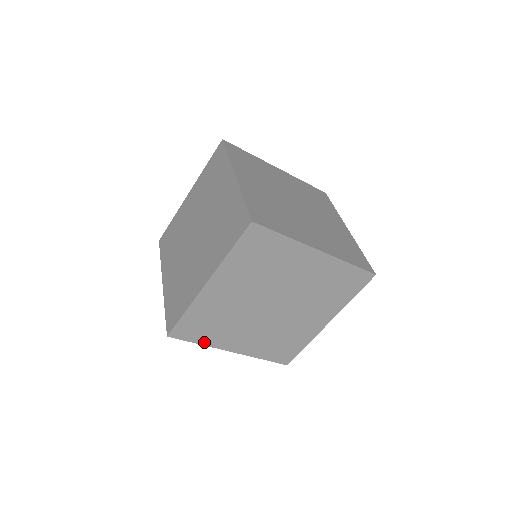
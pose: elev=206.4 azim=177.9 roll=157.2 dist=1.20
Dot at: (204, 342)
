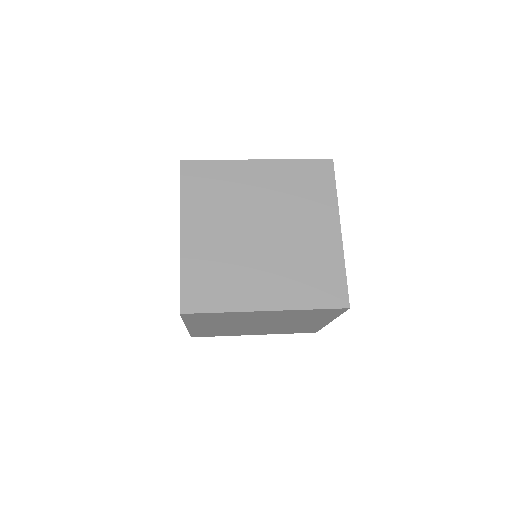
Dot at: (185, 197)
